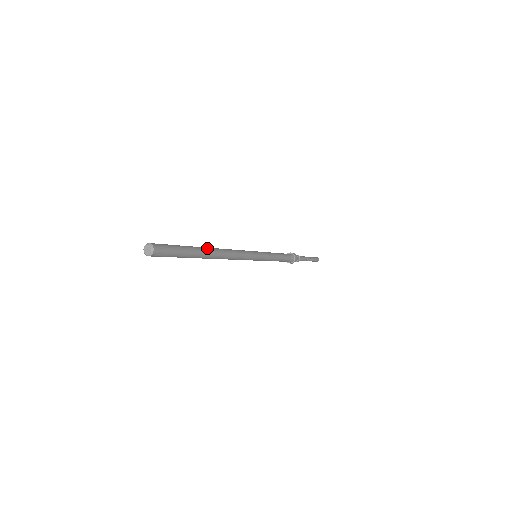
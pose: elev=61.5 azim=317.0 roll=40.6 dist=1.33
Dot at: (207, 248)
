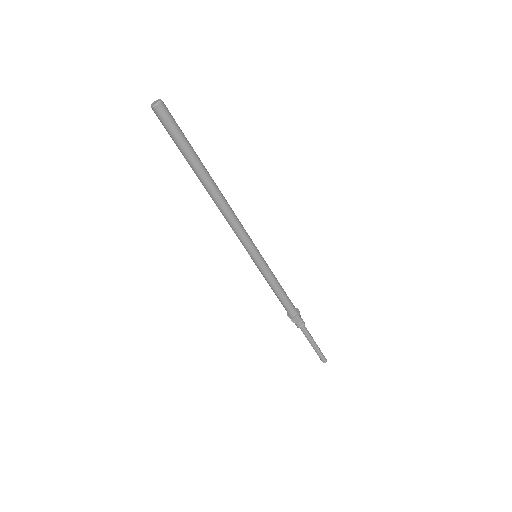
Dot at: occluded
